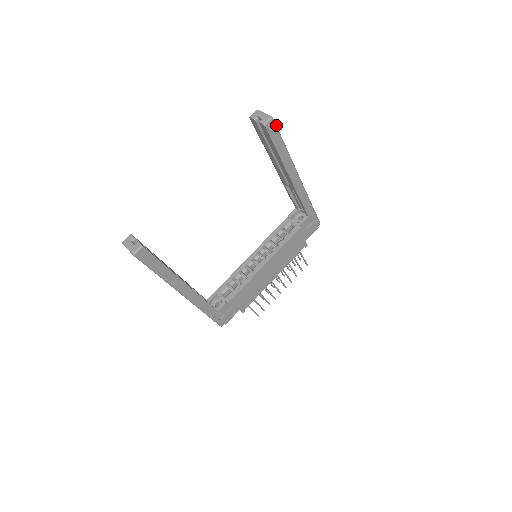
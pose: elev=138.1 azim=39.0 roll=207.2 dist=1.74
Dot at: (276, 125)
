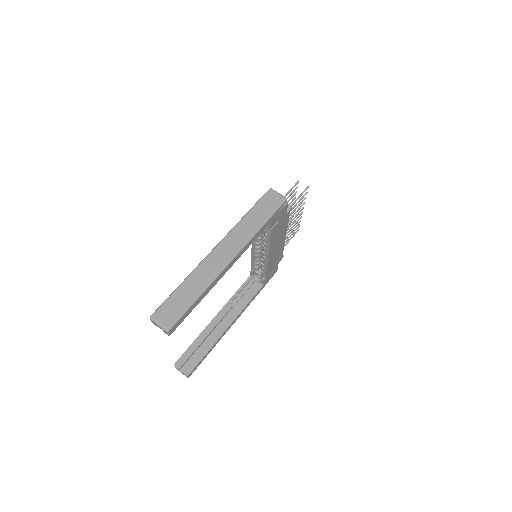
Dot at: (175, 322)
